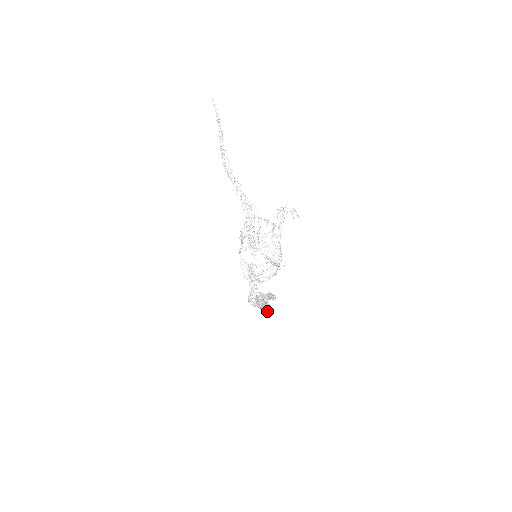
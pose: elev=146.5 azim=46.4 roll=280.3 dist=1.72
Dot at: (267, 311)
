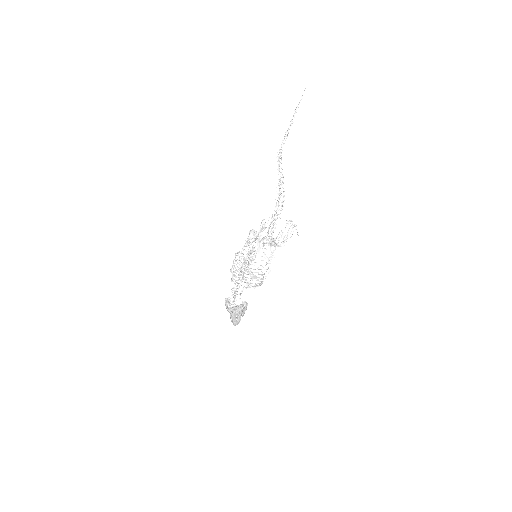
Dot at: (237, 323)
